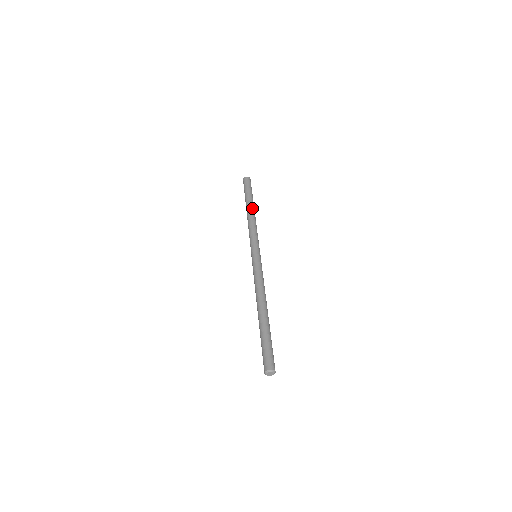
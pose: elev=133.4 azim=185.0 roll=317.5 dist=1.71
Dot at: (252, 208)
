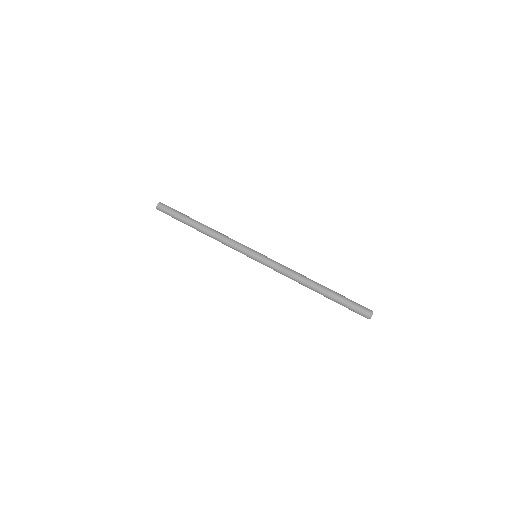
Dot at: (203, 224)
